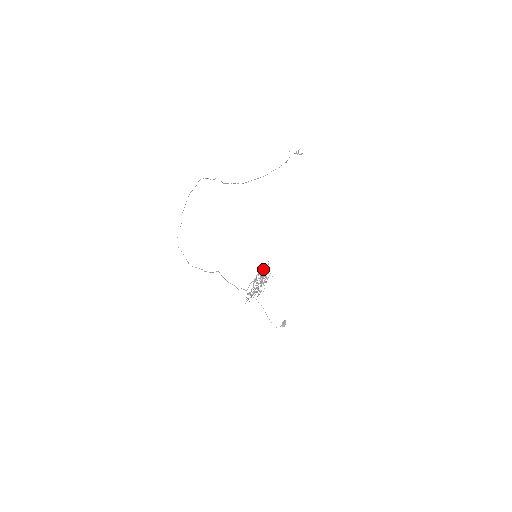
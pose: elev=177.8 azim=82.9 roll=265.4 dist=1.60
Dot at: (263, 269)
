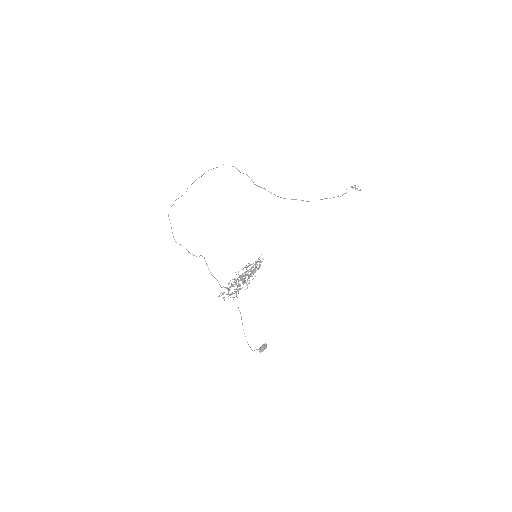
Dot at: occluded
